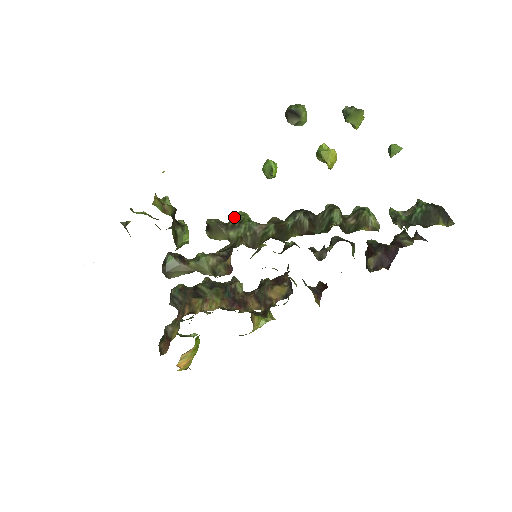
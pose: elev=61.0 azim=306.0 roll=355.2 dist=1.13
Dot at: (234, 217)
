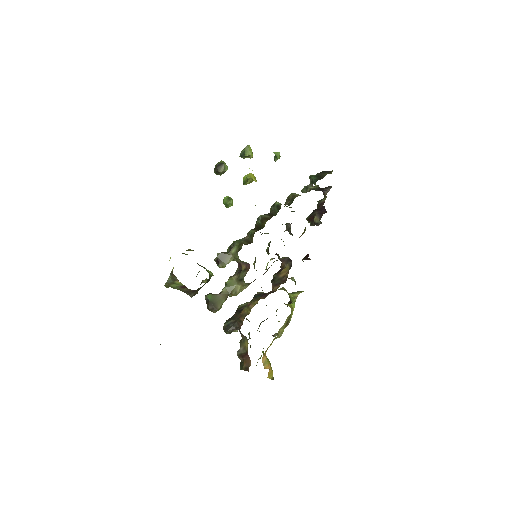
Dot at: (228, 249)
